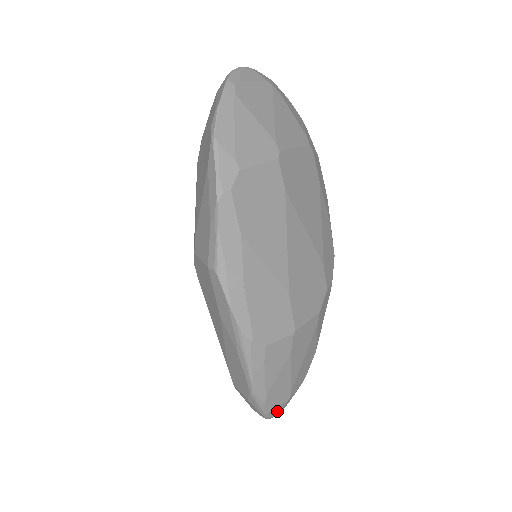
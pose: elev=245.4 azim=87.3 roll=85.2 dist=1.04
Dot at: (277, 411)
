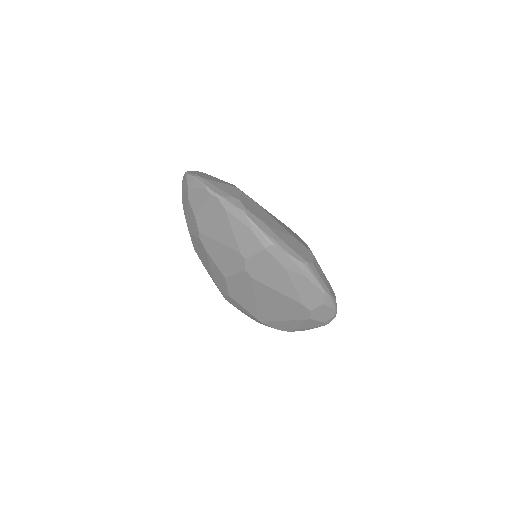
Dot at: (336, 304)
